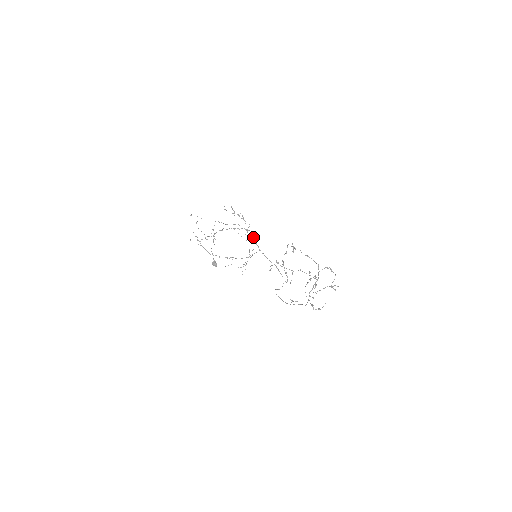
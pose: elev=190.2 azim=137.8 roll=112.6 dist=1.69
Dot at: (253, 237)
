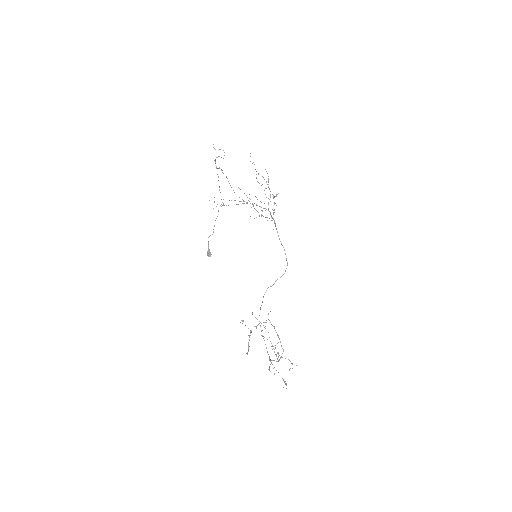
Dot at: (270, 213)
